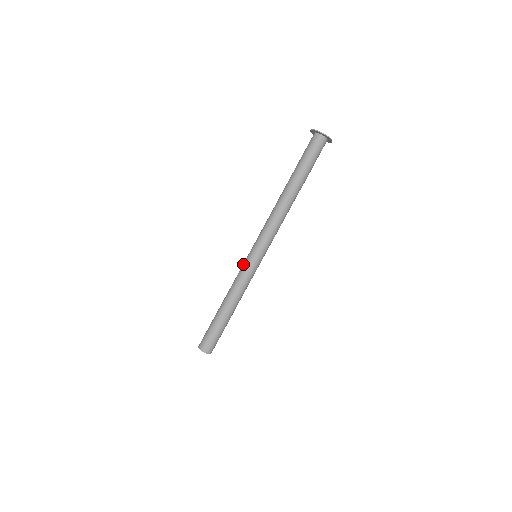
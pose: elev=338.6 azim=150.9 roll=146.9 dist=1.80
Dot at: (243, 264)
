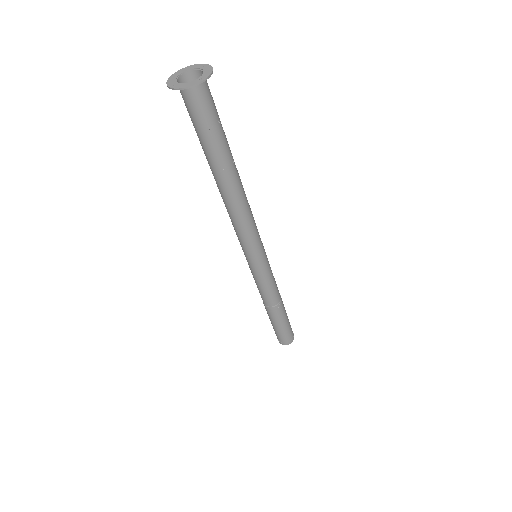
Dot at: occluded
